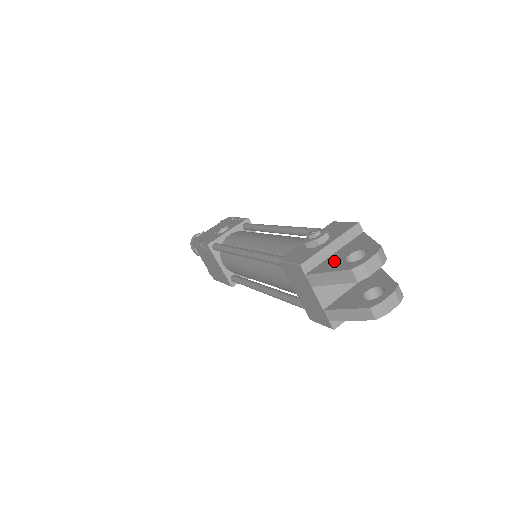
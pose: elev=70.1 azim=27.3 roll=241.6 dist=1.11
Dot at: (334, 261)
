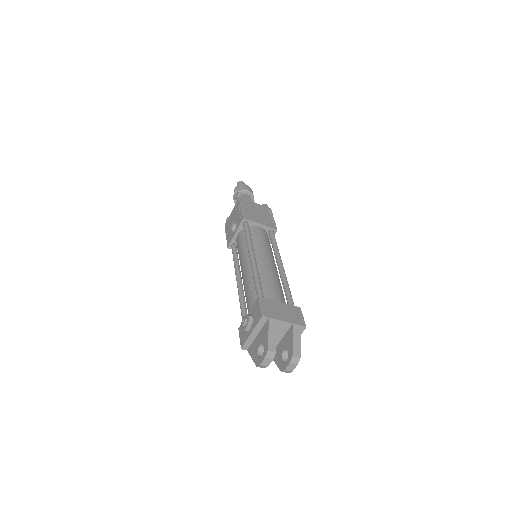
Dot at: (255, 347)
